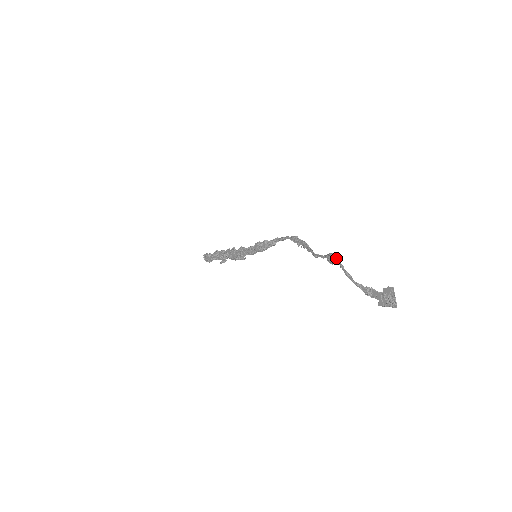
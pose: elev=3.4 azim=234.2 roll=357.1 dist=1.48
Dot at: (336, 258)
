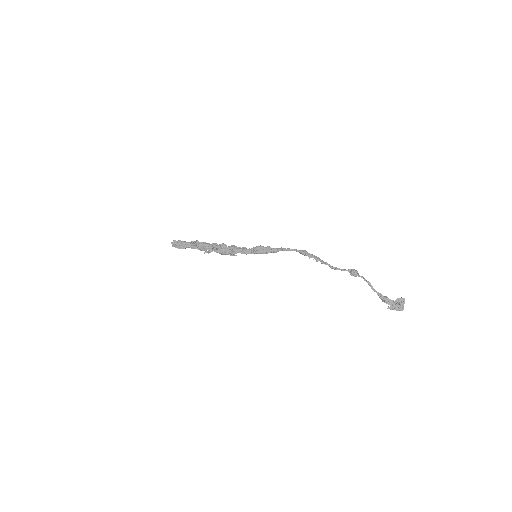
Dot at: (358, 273)
